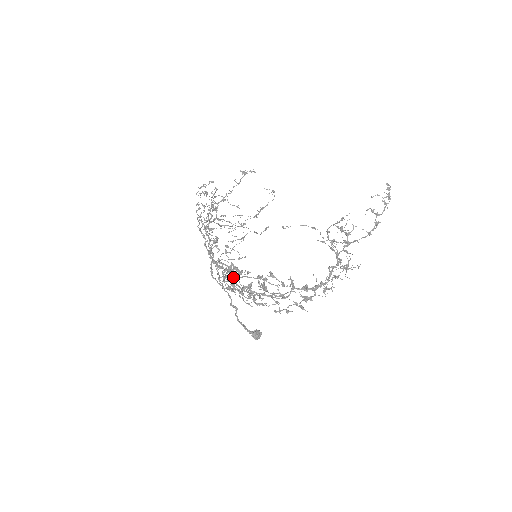
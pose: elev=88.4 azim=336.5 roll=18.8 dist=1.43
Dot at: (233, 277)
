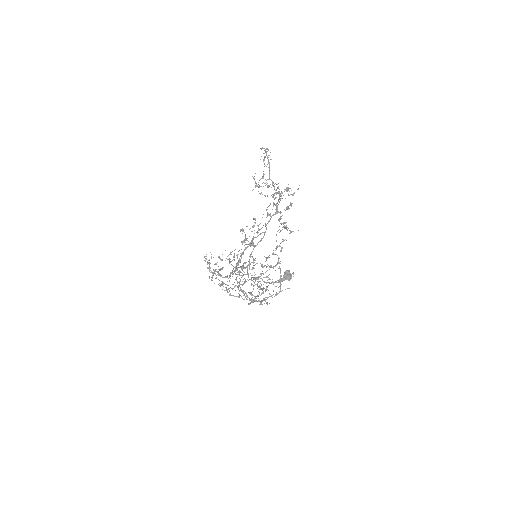
Dot at: (240, 267)
